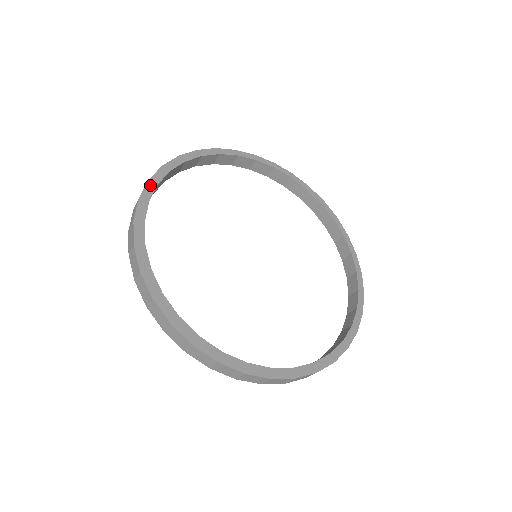
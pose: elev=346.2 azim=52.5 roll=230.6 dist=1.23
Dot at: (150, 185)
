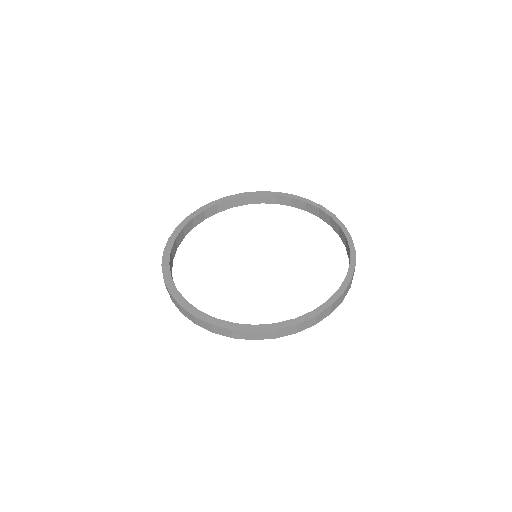
Dot at: (199, 210)
